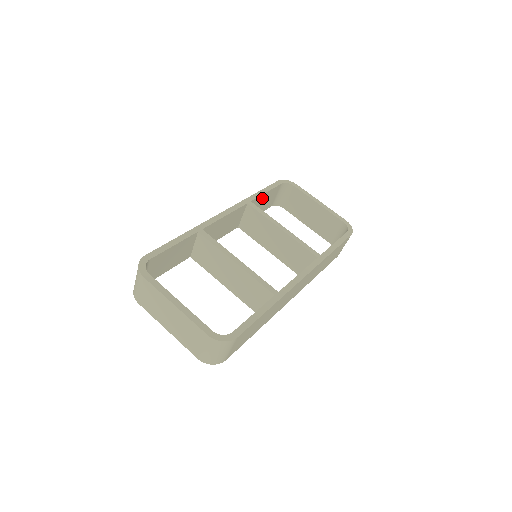
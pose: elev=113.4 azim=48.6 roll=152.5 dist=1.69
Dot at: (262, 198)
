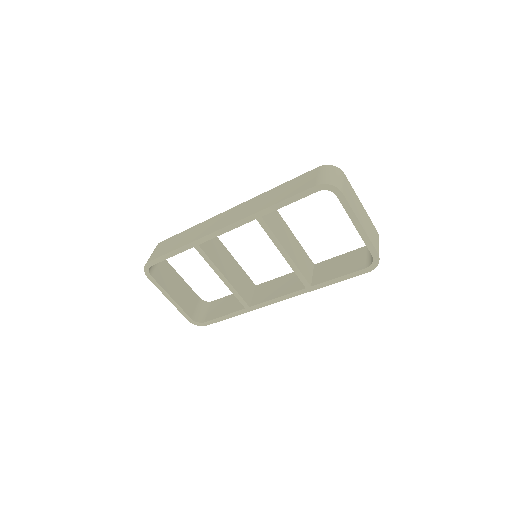
Dot at: occluded
